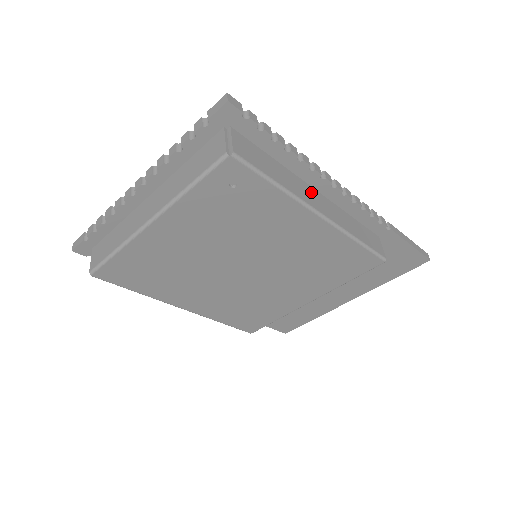
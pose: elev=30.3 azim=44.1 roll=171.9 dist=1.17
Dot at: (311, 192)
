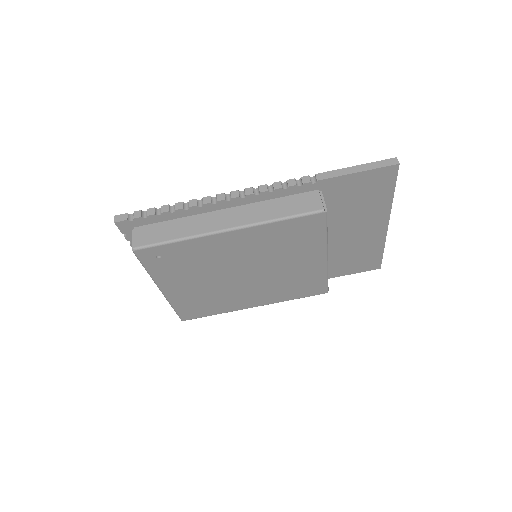
Dot at: (216, 217)
